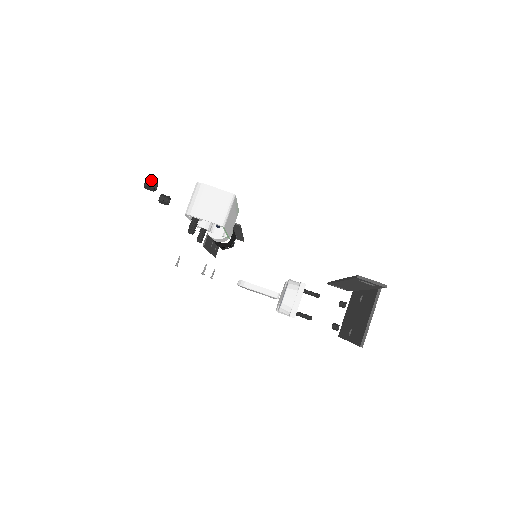
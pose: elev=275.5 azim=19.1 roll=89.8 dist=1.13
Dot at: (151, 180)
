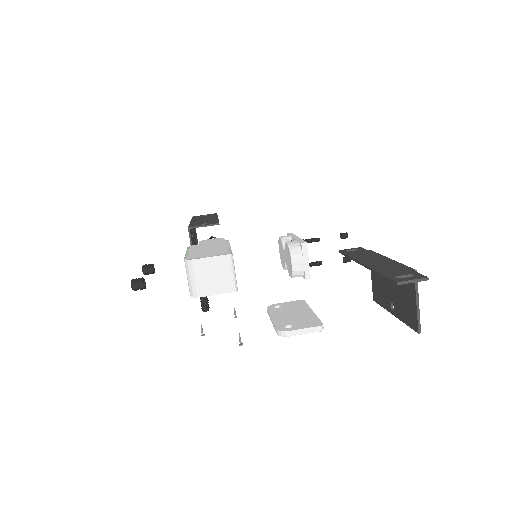
Dot at: (136, 280)
